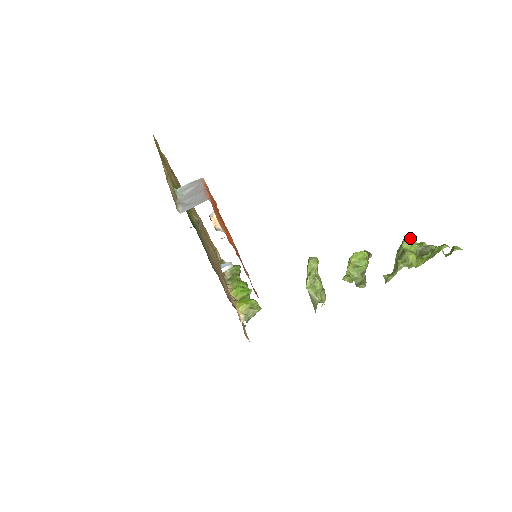
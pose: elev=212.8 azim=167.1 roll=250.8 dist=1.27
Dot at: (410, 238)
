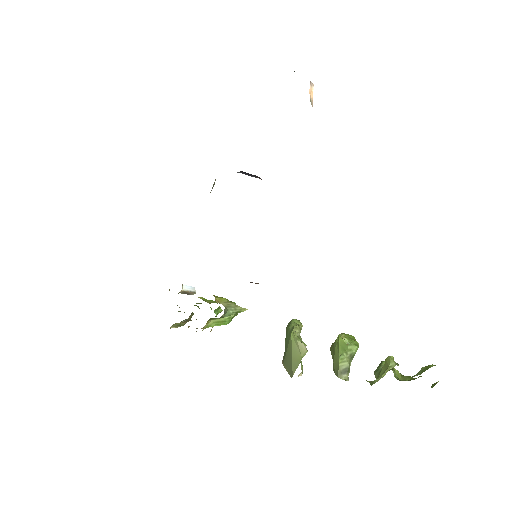
Dot at: occluded
